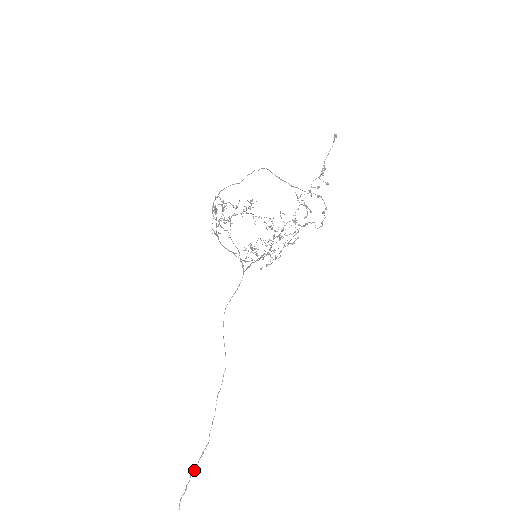
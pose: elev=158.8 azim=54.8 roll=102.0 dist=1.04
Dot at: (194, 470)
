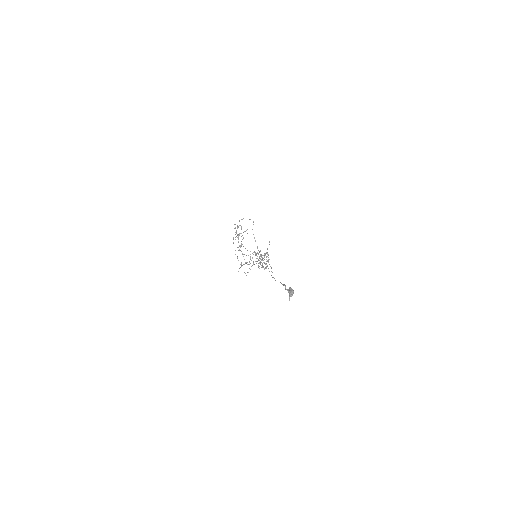
Dot at: (285, 287)
